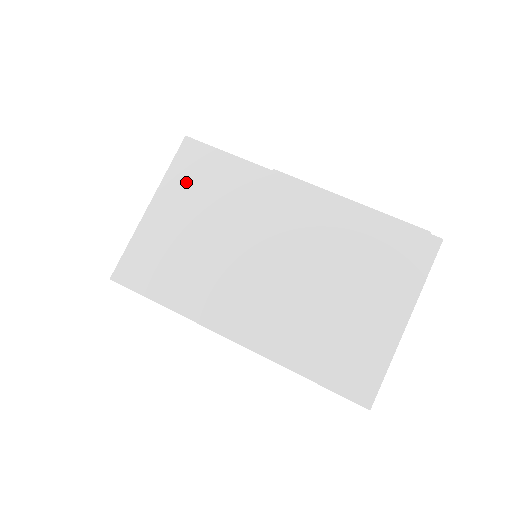
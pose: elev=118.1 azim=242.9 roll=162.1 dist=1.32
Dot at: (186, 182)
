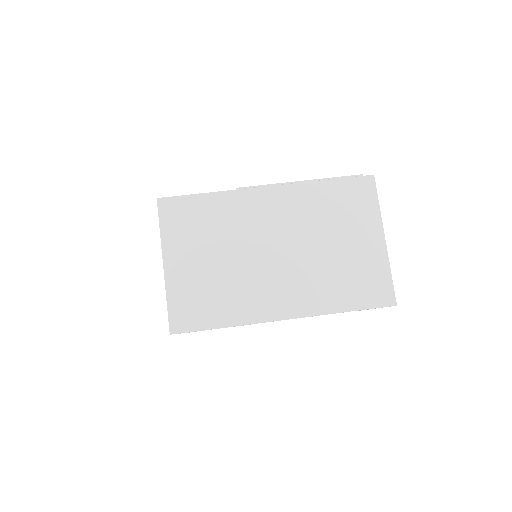
Dot at: (181, 232)
